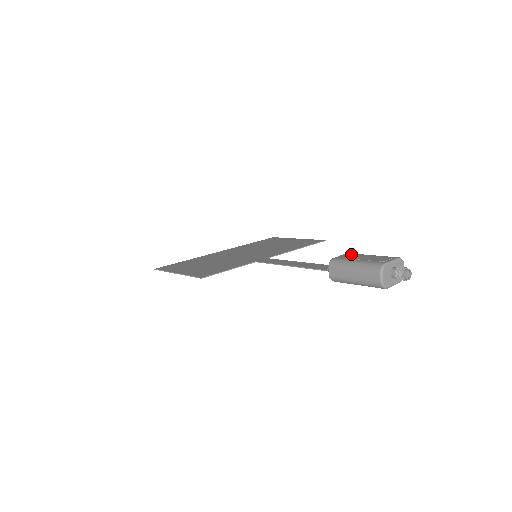
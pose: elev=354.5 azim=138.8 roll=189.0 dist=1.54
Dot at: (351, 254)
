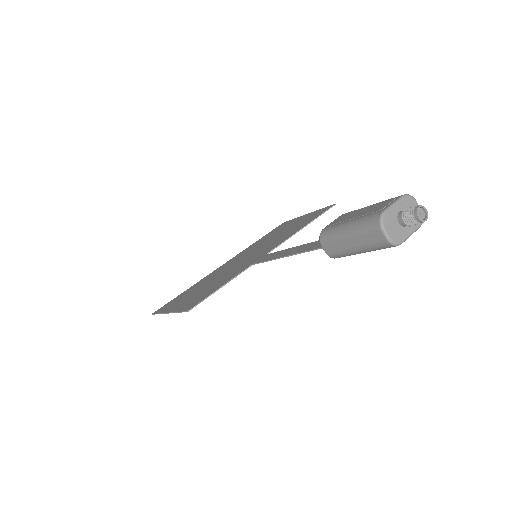
Dot at: (345, 214)
